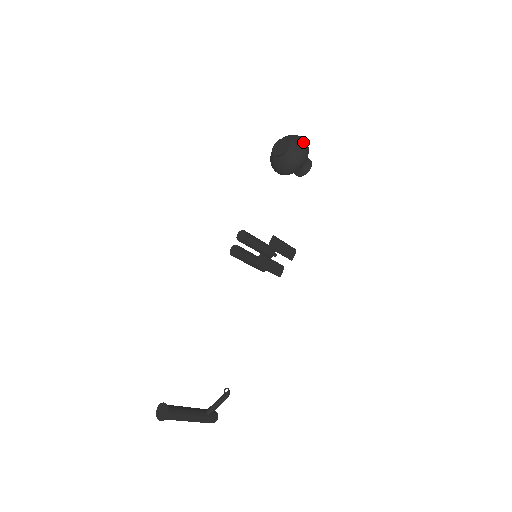
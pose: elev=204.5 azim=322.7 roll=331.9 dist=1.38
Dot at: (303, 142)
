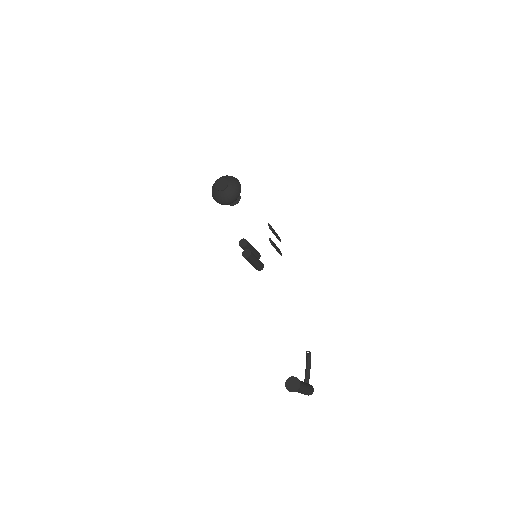
Dot at: (232, 176)
